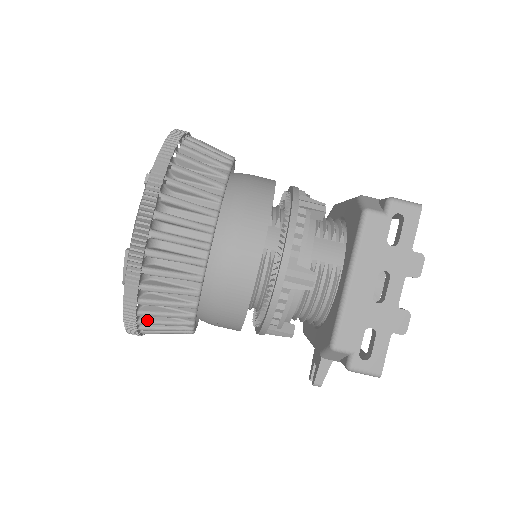
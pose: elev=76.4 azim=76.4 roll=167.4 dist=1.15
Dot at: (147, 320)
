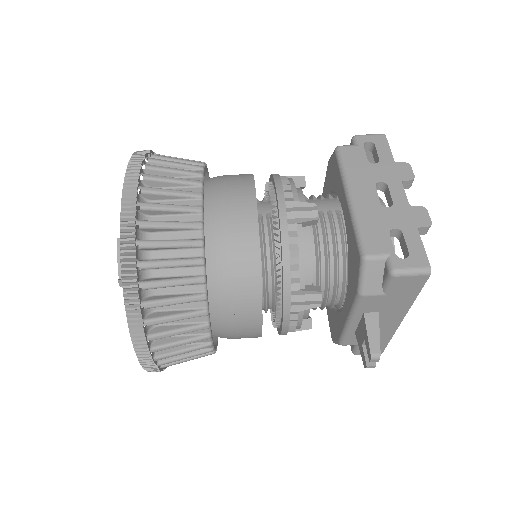
Dot at: (152, 299)
